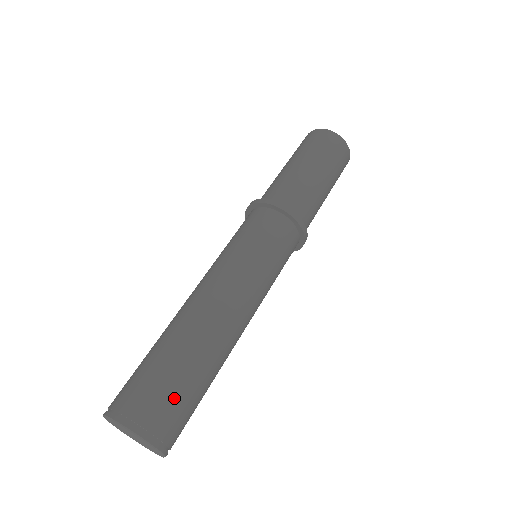
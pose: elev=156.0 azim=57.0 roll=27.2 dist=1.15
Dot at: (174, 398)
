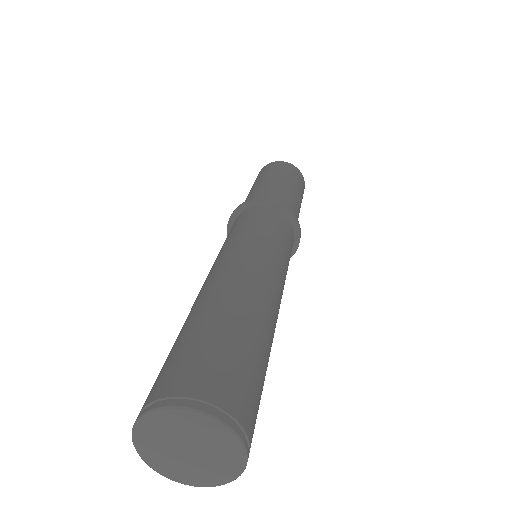
Dot at: (245, 373)
